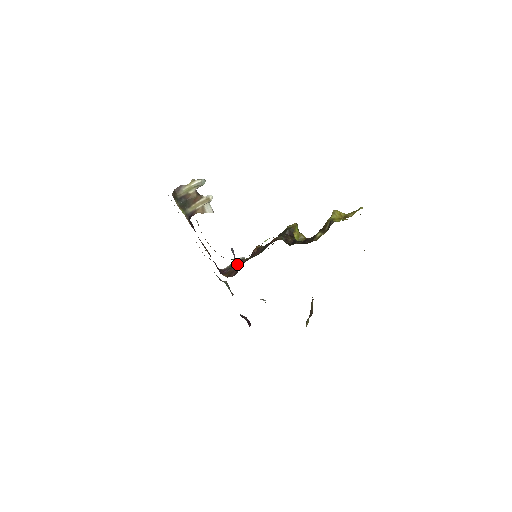
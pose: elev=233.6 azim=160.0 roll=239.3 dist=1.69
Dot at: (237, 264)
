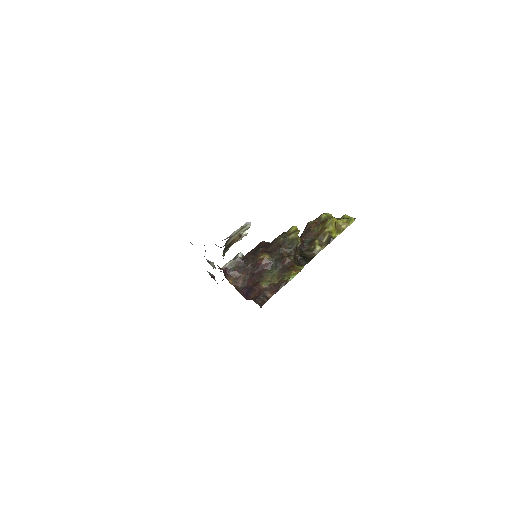
Dot at: (239, 264)
